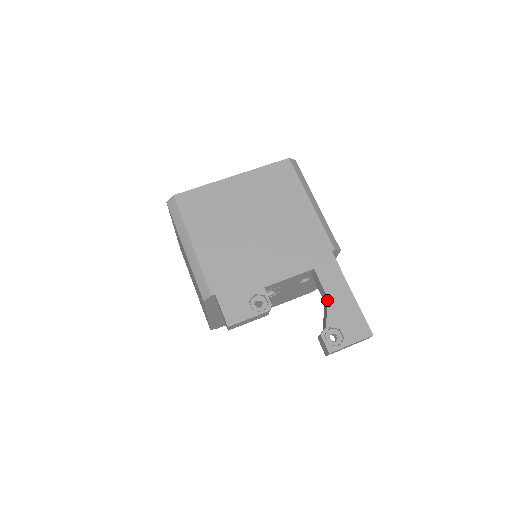
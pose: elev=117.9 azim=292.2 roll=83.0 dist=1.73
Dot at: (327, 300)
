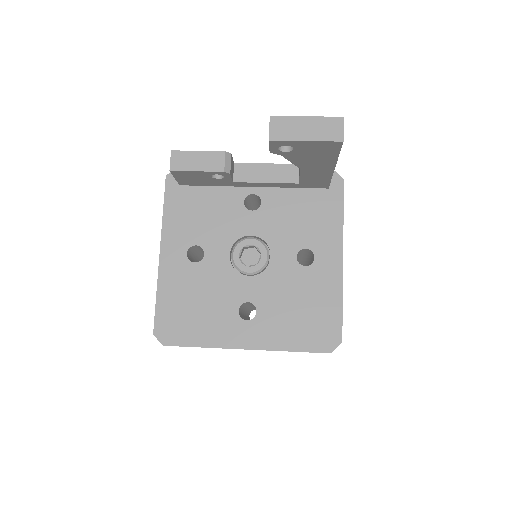
Dot at: occluded
